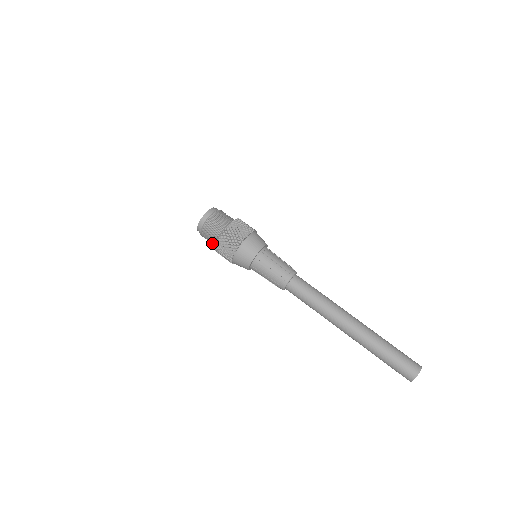
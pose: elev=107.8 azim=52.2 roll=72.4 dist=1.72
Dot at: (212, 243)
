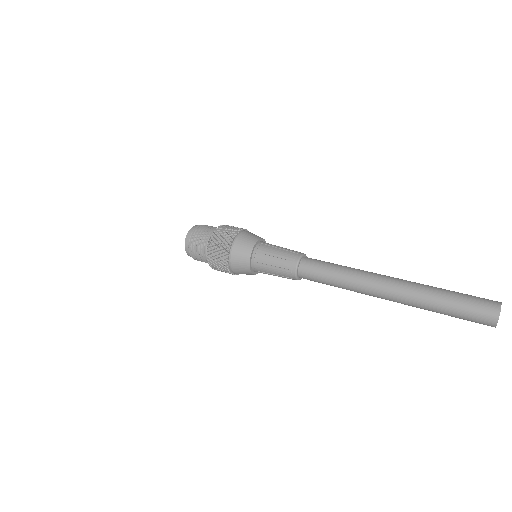
Dot at: (202, 247)
